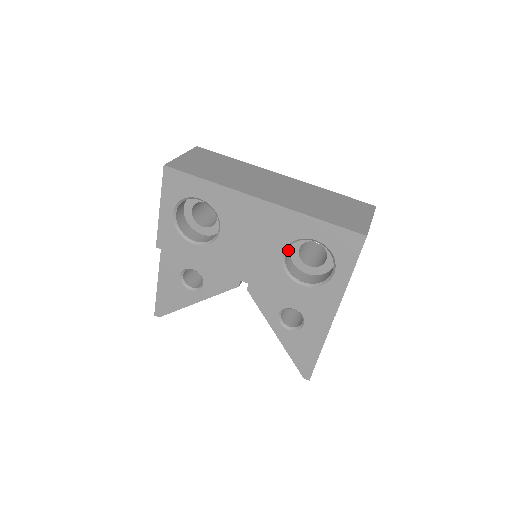
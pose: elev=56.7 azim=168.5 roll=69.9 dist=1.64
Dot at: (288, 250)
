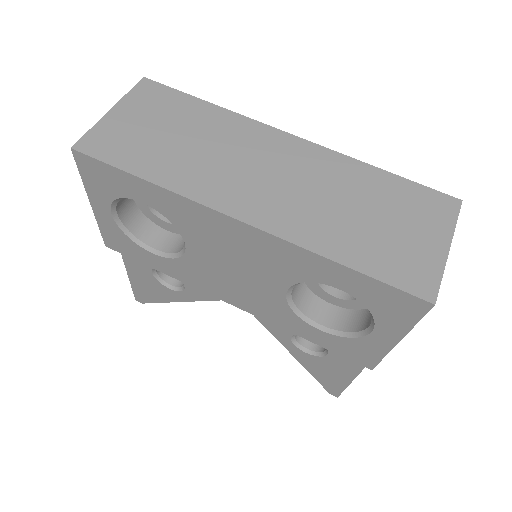
Dot at: occluded
